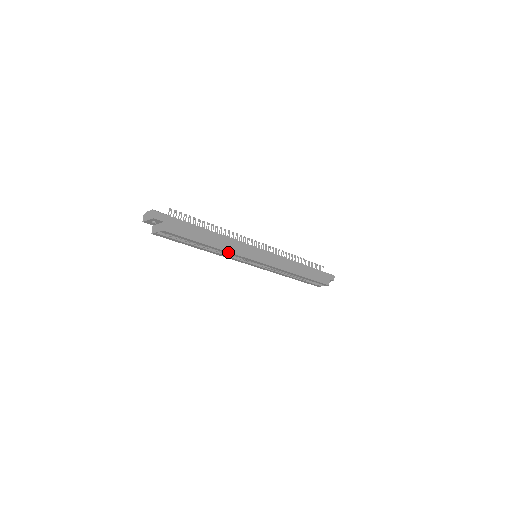
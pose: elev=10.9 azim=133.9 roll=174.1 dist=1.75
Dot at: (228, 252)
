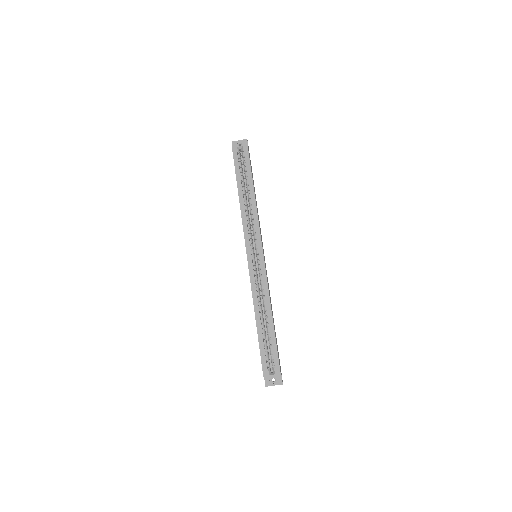
Dot at: (256, 211)
